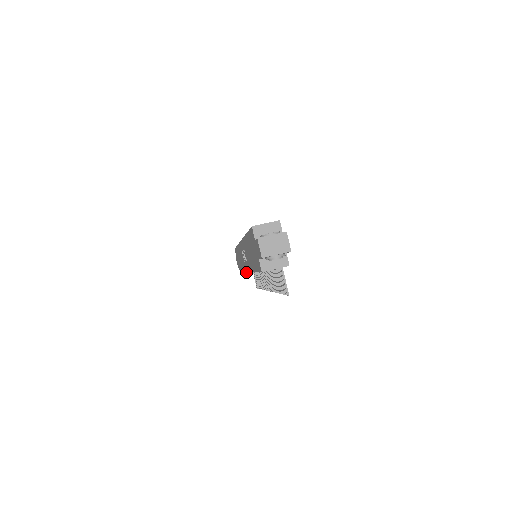
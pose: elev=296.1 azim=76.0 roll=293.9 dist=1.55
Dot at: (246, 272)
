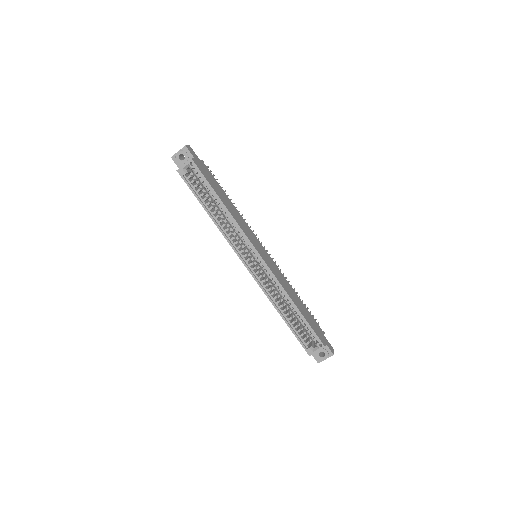
Dot at: occluded
